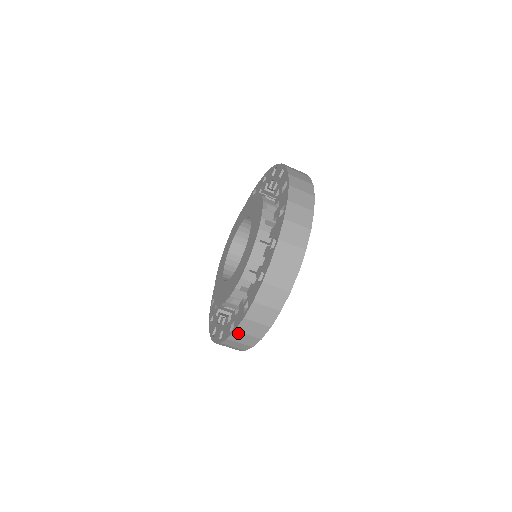
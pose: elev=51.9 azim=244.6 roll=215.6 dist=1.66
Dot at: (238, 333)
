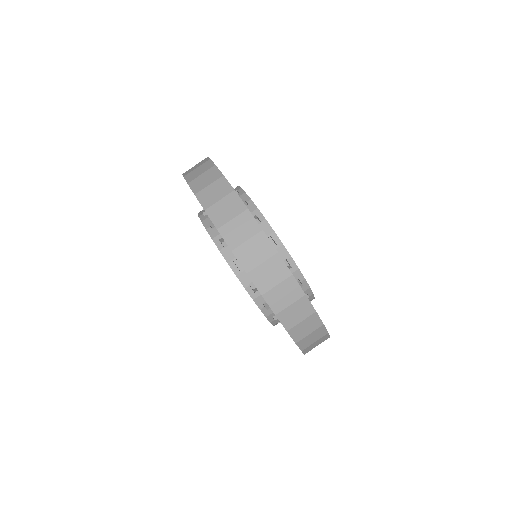
Dot at: (239, 251)
